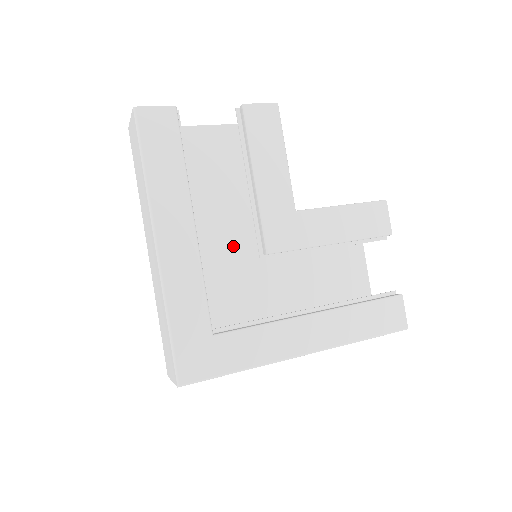
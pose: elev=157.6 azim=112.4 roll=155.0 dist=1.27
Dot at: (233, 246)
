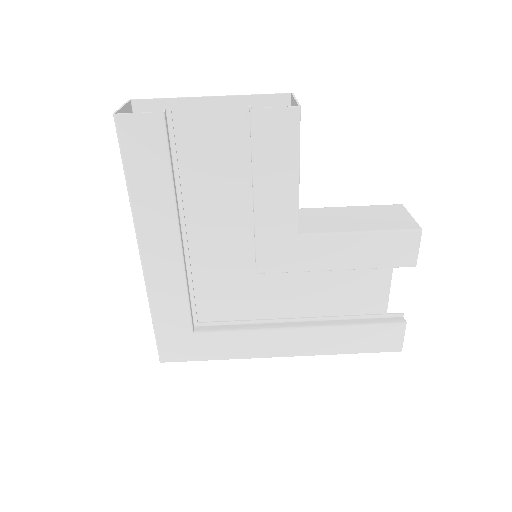
Dot at: (240, 232)
